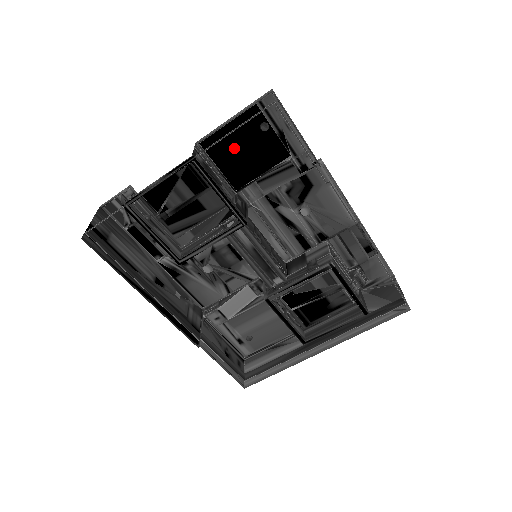
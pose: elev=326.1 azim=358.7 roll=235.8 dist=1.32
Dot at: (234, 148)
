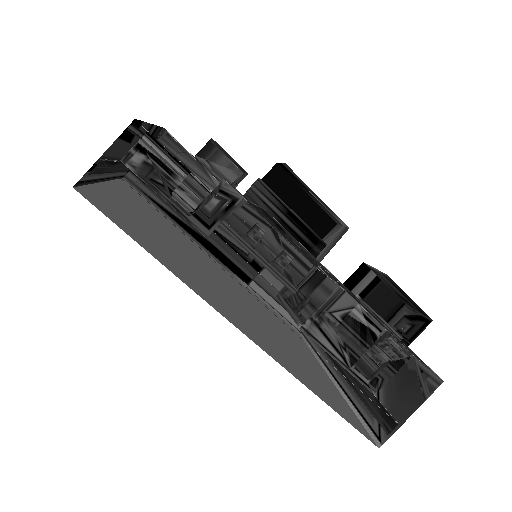
Dot at: occluded
